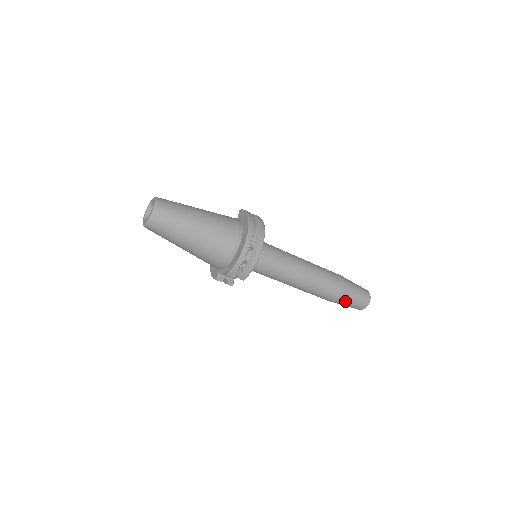
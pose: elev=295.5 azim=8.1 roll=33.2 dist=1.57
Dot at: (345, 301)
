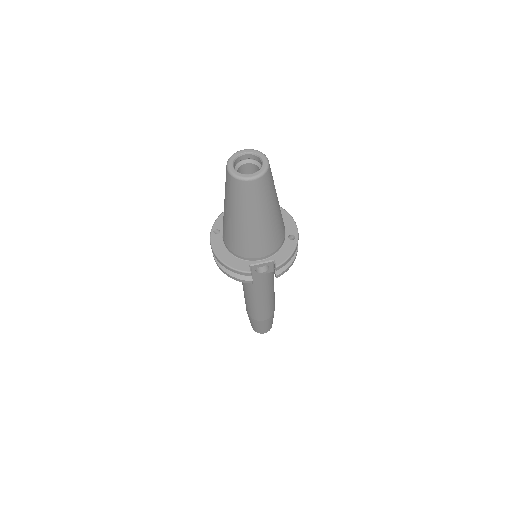
Dot at: (269, 321)
